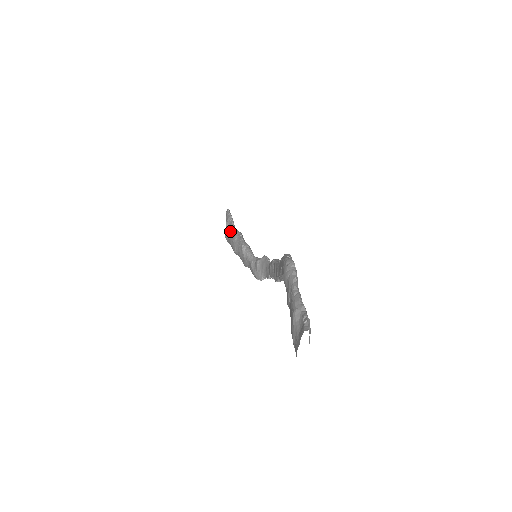
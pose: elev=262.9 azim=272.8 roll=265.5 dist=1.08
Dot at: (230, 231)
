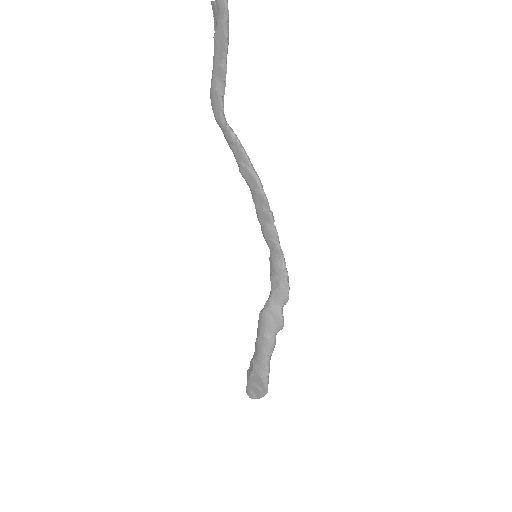
Dot at: (254, 359)
